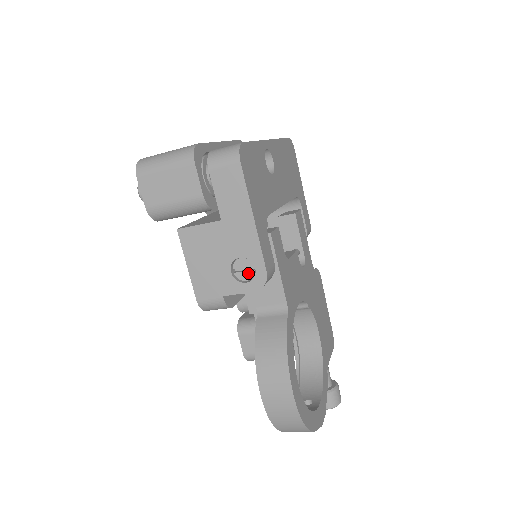
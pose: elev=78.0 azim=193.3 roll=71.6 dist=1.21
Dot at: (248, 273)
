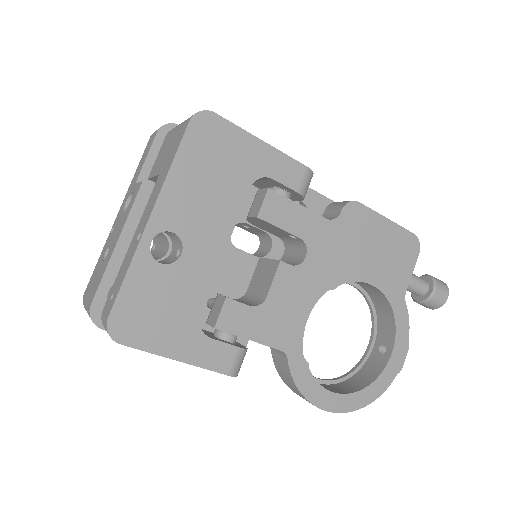
Dot at: occluded
